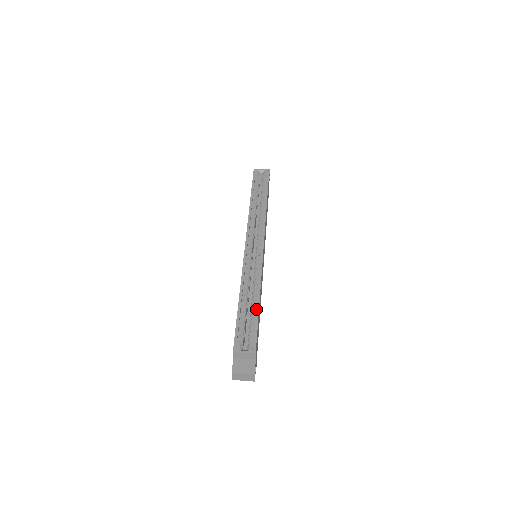
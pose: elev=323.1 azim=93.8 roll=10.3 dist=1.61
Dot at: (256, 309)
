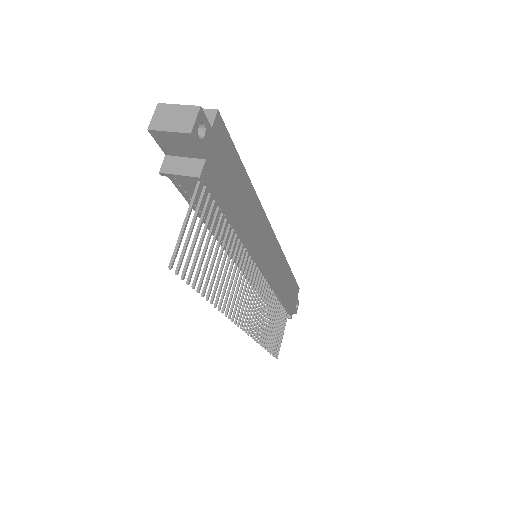
Dot at: occluded
